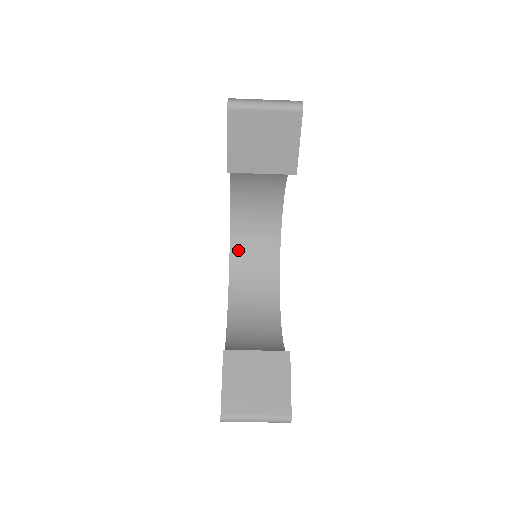
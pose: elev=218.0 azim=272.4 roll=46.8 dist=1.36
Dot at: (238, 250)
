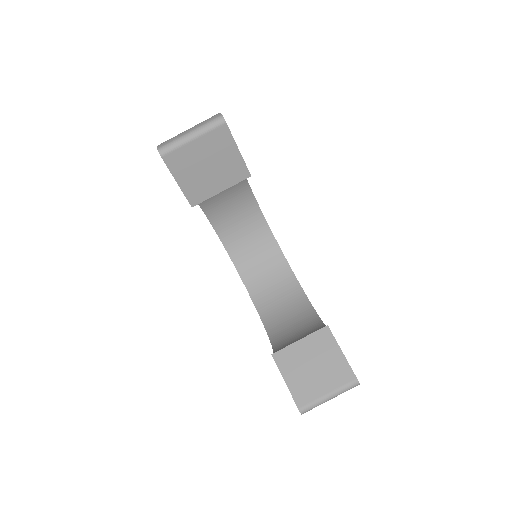
Dot at: (238, 256)
